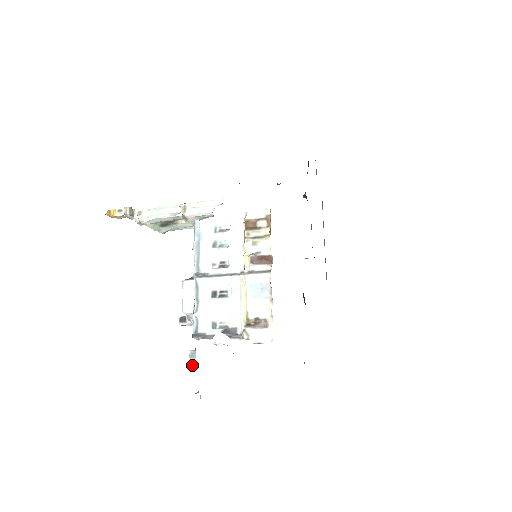
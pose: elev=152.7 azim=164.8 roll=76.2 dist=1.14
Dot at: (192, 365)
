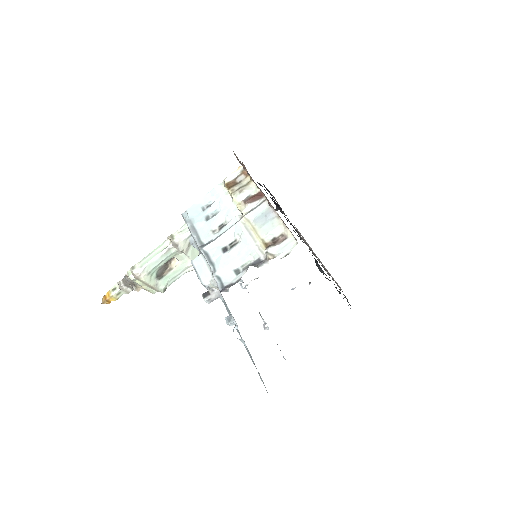
Dot at: (234, 329)
